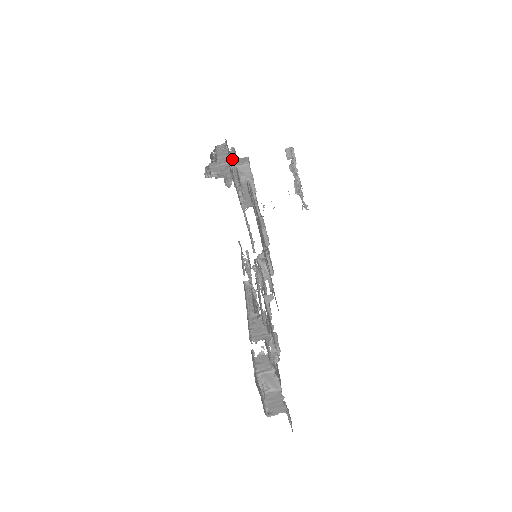
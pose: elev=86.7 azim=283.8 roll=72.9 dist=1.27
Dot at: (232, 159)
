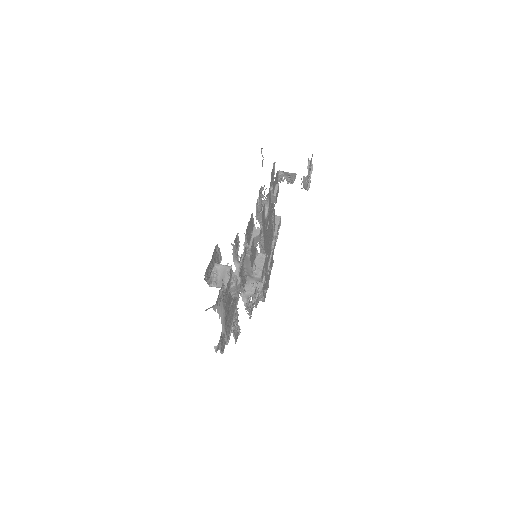
Dot at: occluded
